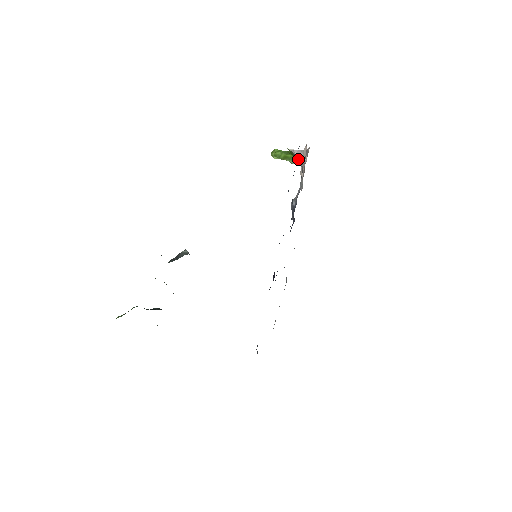
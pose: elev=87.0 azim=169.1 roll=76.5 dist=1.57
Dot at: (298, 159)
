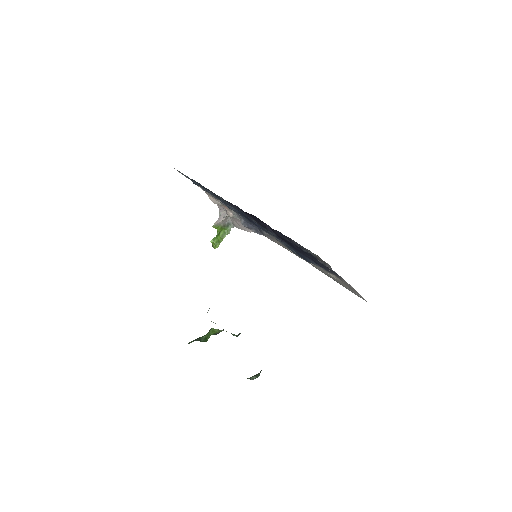
Dot at: (228, 227)
